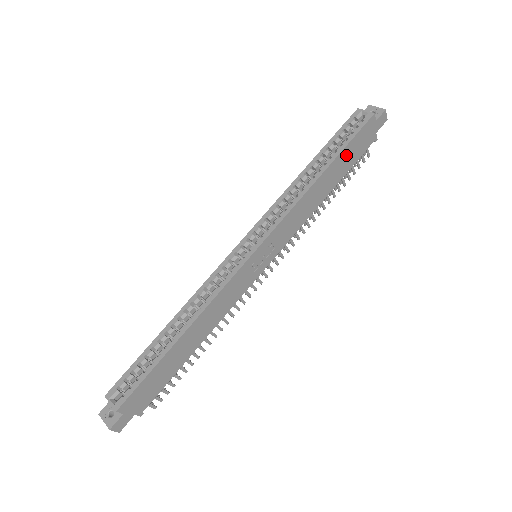
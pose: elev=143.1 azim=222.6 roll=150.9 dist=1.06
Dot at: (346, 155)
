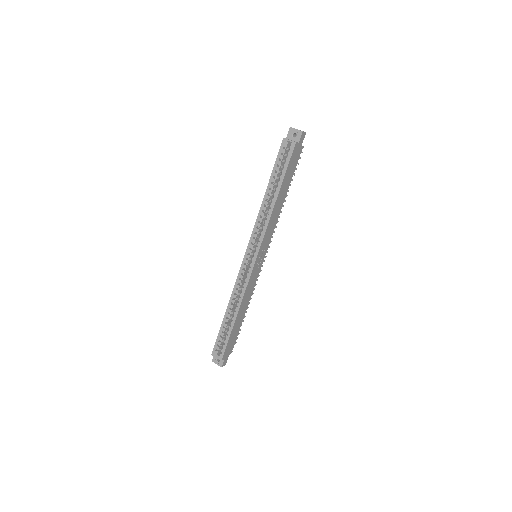
Dot at: (287, 176)
